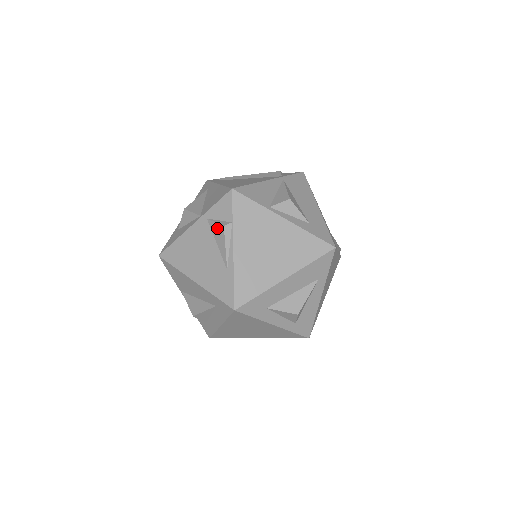
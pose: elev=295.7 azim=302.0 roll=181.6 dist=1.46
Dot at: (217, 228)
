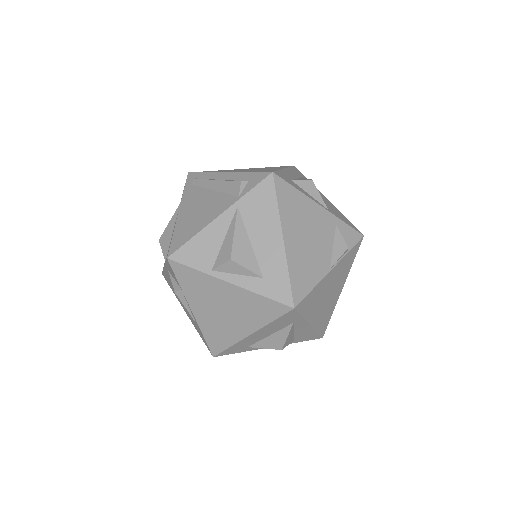
Dot at: occluded
